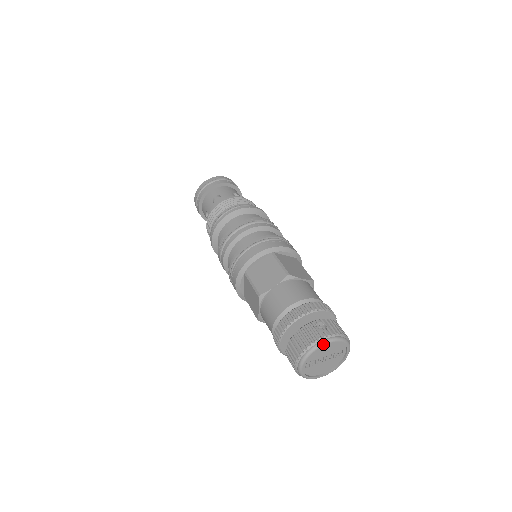
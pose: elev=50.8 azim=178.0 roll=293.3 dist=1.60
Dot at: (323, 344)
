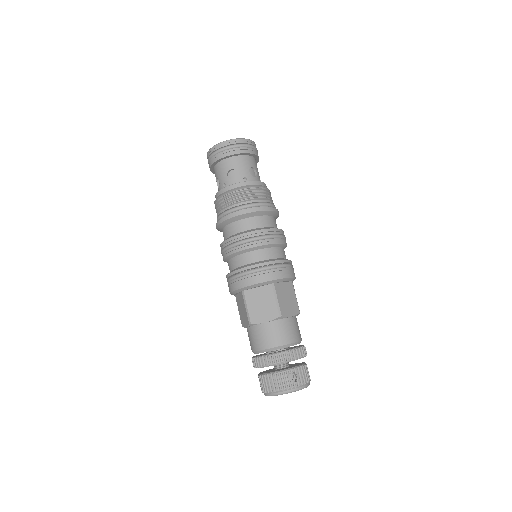
Dot at: occluded
